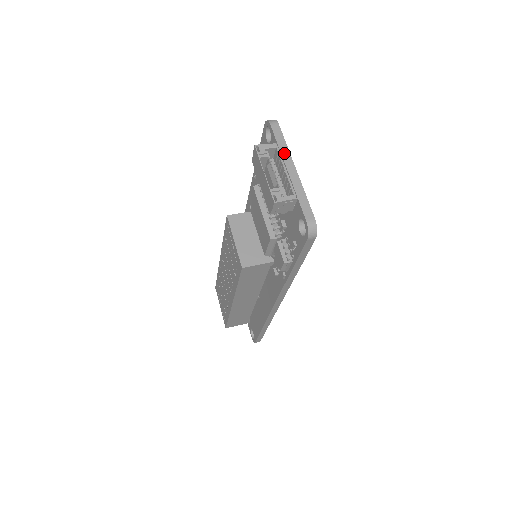
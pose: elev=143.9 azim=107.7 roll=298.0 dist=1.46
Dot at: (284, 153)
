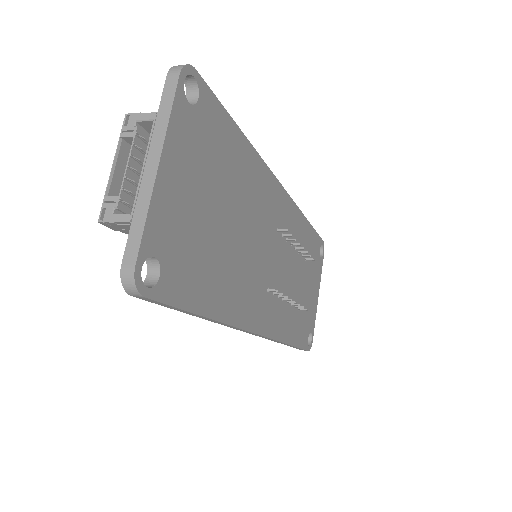
Dot at: (157, 133)
